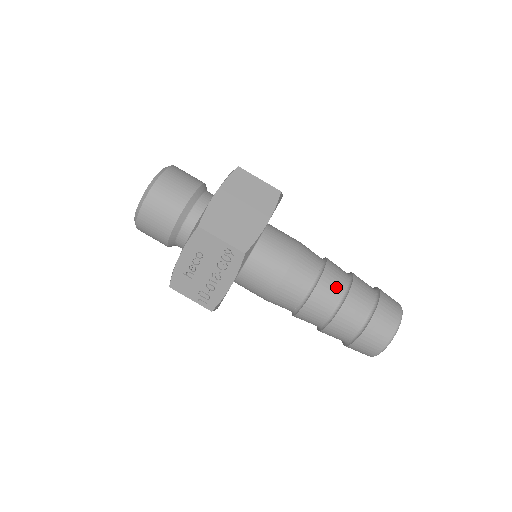
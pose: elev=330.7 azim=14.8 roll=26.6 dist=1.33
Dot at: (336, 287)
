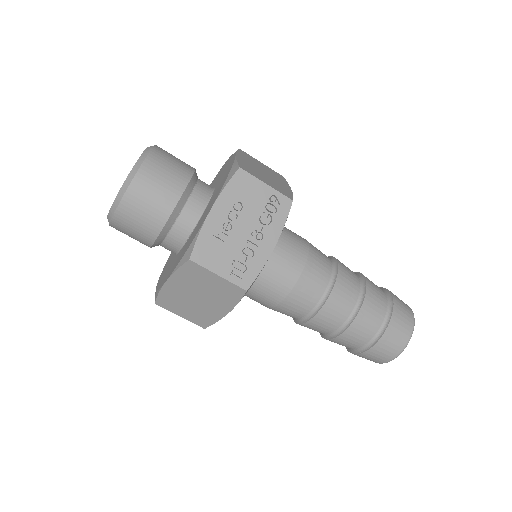
Dot at: (352, 273)
